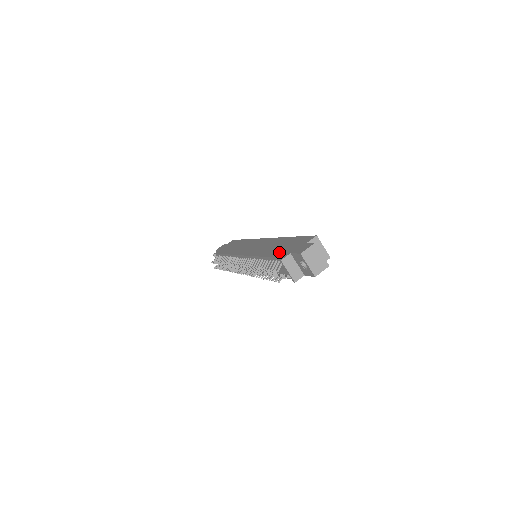
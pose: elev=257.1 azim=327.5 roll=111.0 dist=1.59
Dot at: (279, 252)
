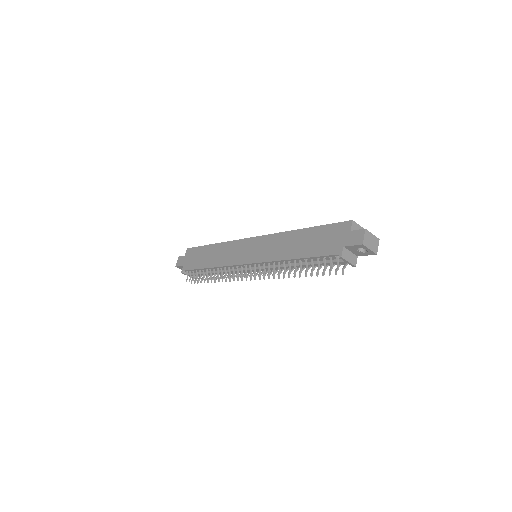
Dot at: (320, 249)
